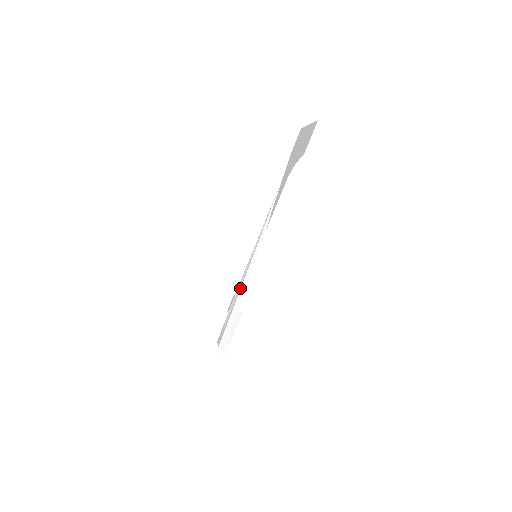
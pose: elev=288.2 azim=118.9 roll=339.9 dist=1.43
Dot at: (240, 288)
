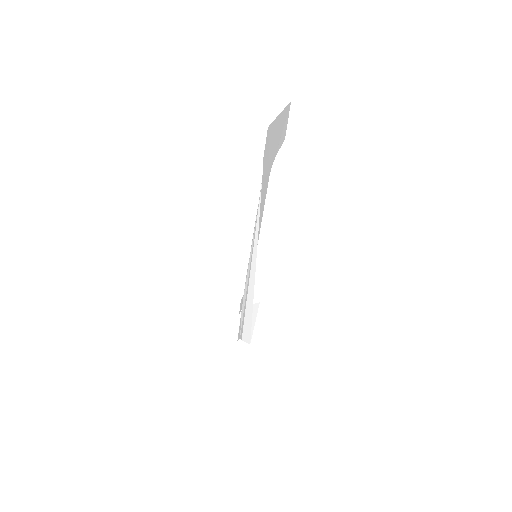
Dot at: (247, 289)
